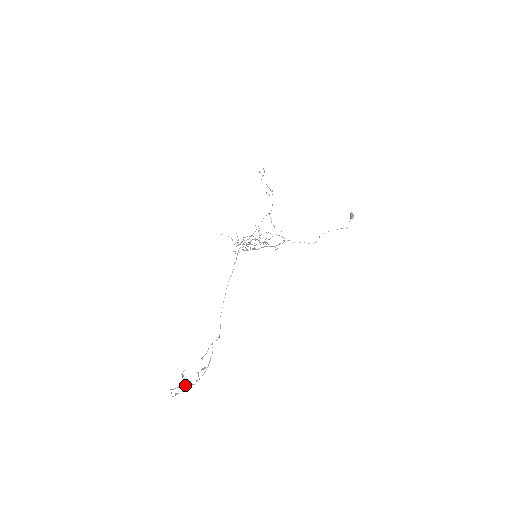
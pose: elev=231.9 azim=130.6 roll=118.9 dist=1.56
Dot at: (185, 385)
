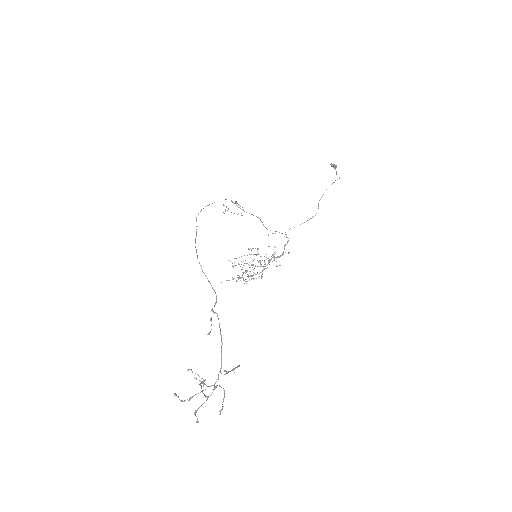
Dot at: (203, 384)
